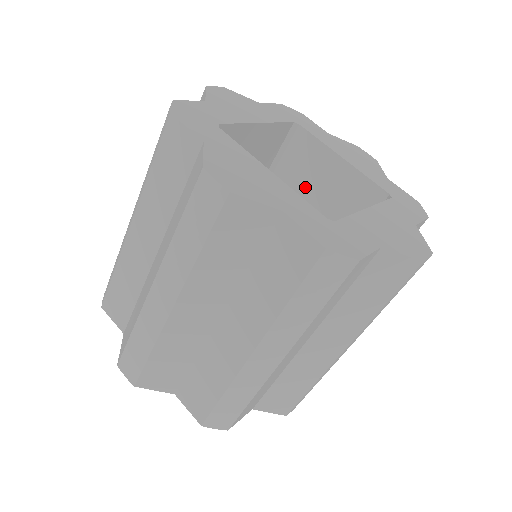
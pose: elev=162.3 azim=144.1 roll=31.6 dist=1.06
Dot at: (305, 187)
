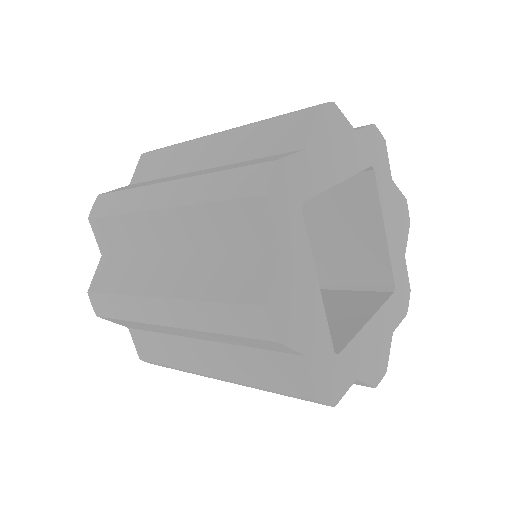
Dot at: (336, 216)
